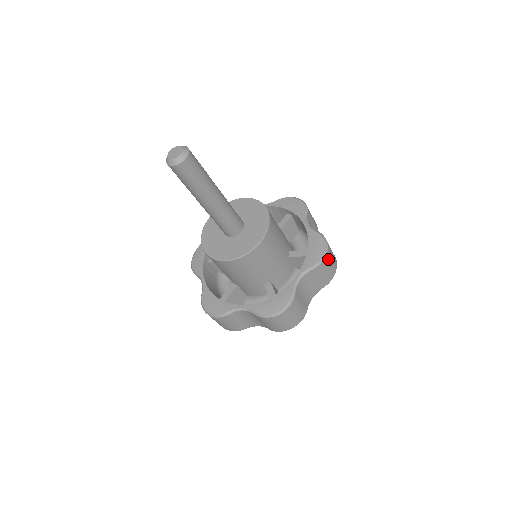
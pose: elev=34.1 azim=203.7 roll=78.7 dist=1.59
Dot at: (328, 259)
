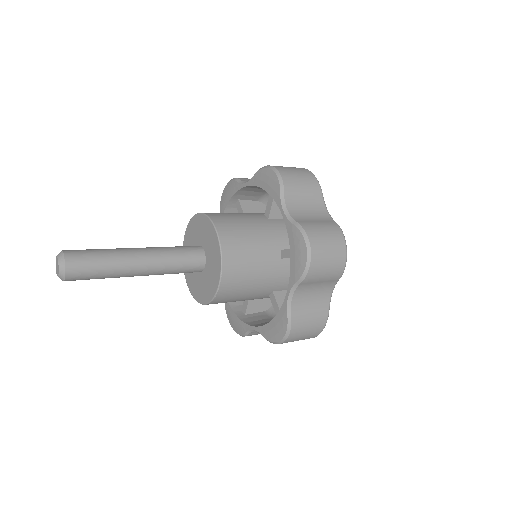
Dot at: (318, 260)
